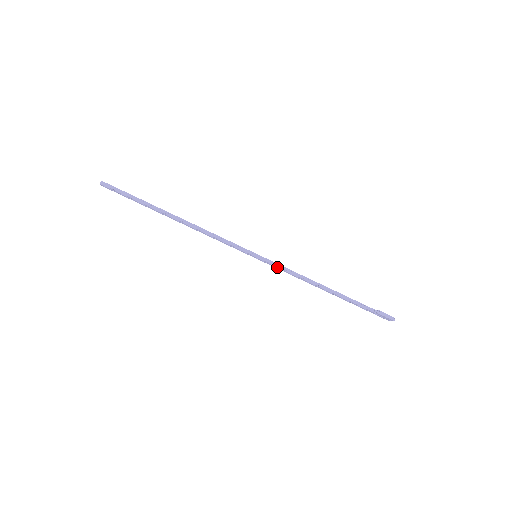
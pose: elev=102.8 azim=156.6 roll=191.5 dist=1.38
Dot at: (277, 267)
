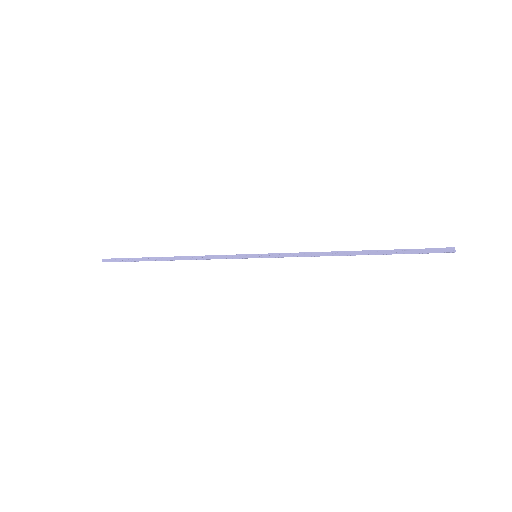
Dot at: (281, 257)
